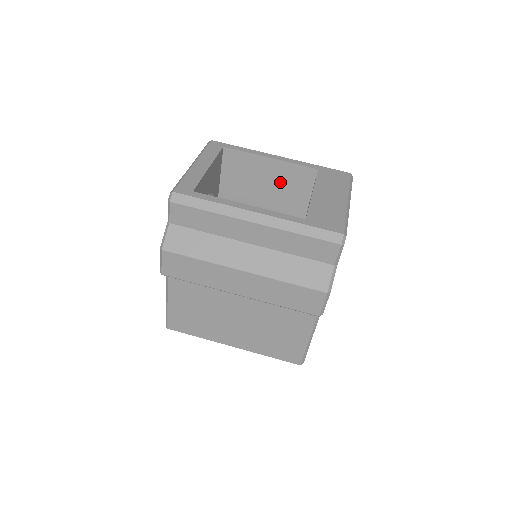
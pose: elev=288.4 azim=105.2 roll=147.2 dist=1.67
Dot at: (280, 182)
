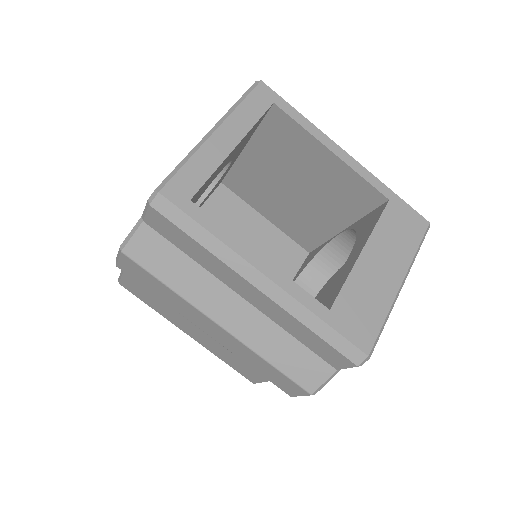
Dot at: (330, 183)
